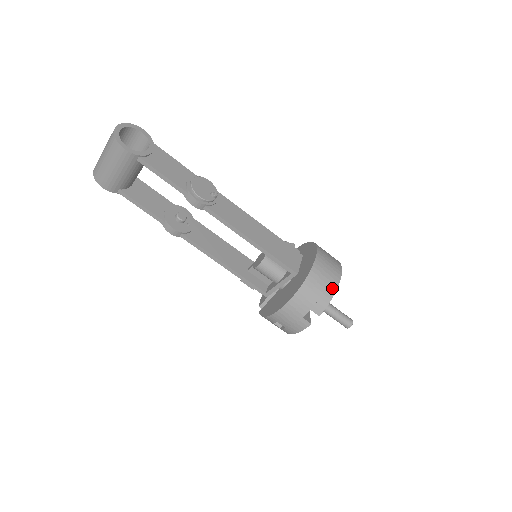
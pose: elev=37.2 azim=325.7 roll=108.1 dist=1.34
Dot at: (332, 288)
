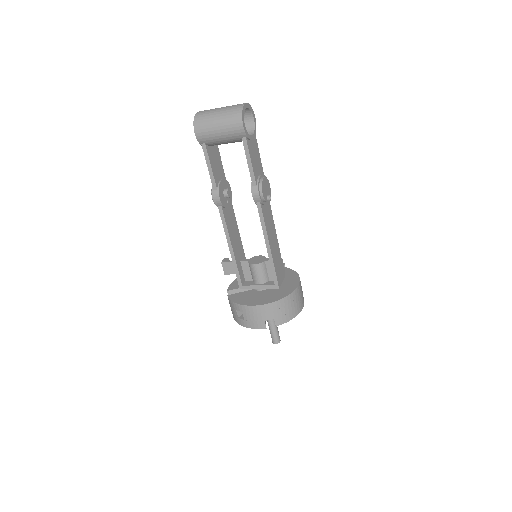
Dot at: (295, 313)
